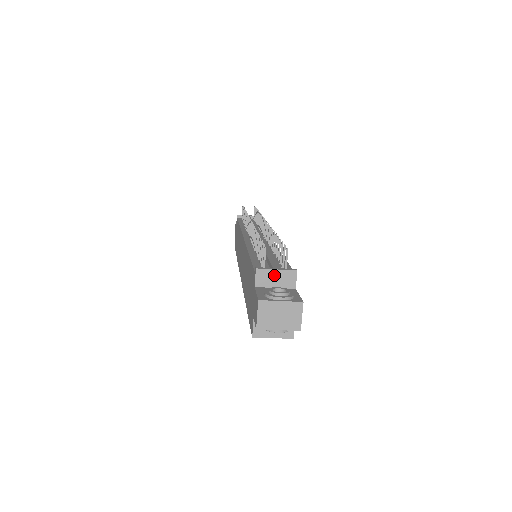
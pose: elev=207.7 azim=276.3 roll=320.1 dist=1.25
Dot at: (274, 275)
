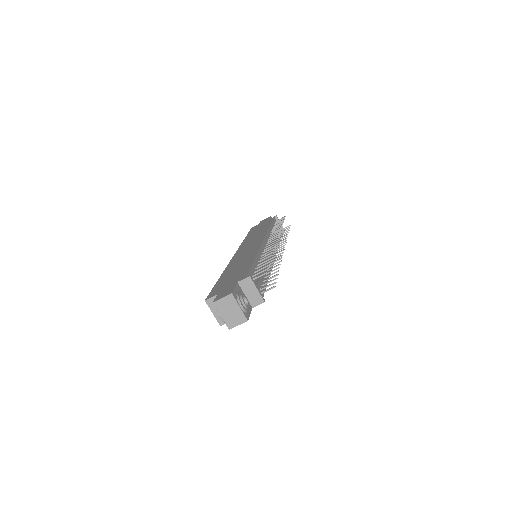
Dot at: (253, 290)
